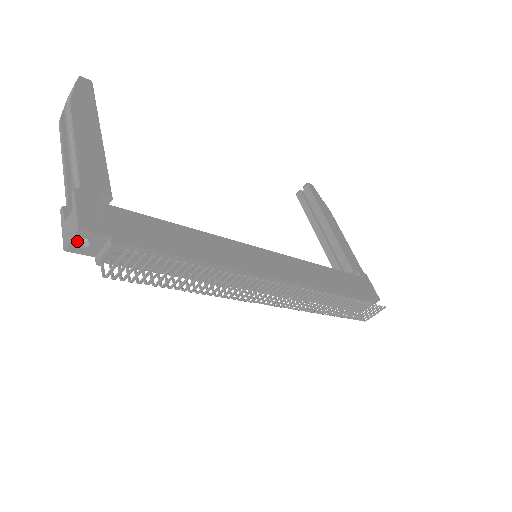
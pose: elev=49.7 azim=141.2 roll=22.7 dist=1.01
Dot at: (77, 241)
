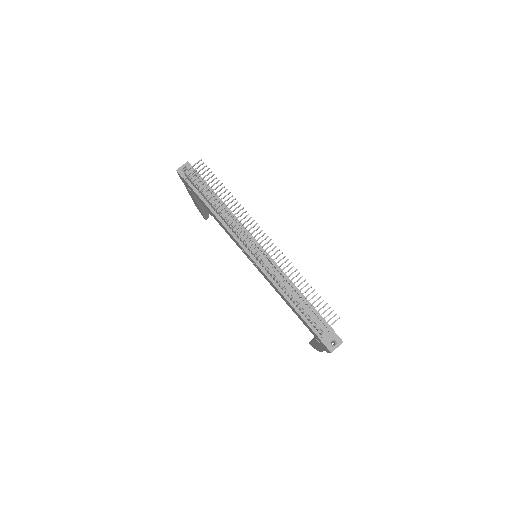
Dot at: (183, 171)
